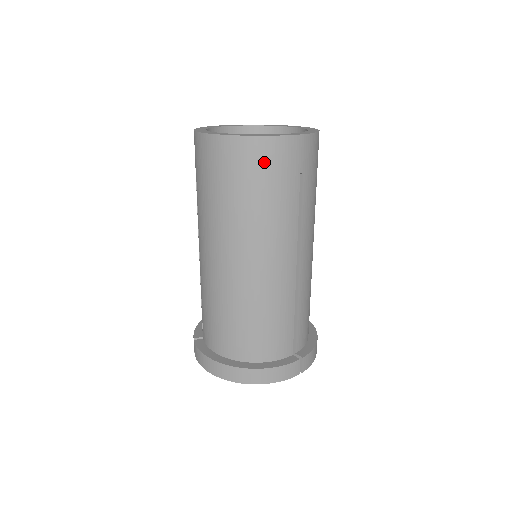
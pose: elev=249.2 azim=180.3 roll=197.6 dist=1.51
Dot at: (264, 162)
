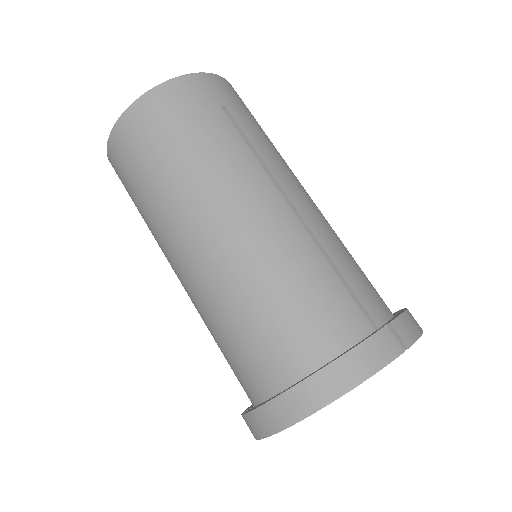
Dot at: (169, 110)
